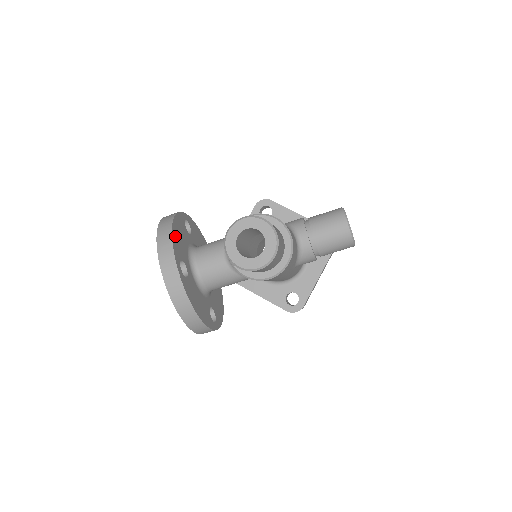
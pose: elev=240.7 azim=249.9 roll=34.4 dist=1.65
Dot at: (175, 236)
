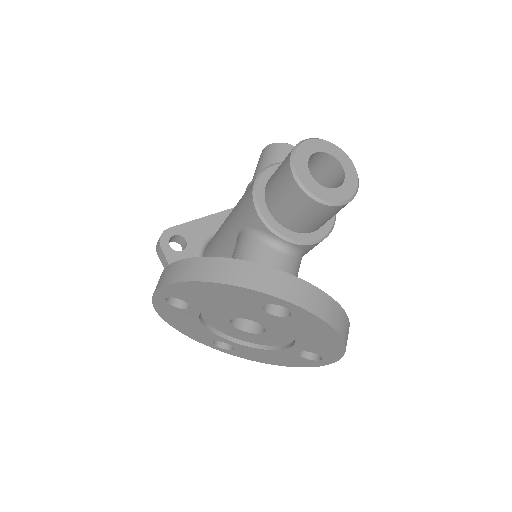
Dot at: occluded
